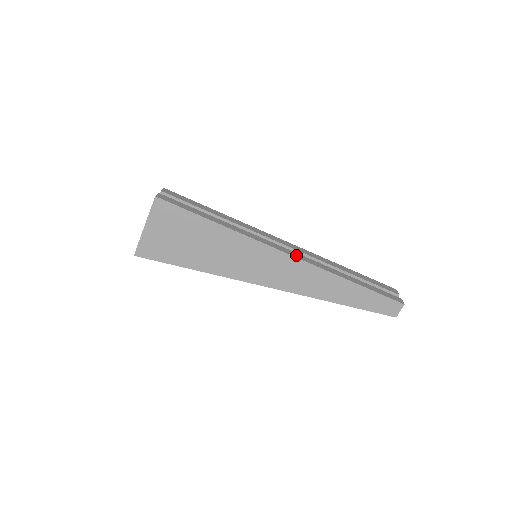
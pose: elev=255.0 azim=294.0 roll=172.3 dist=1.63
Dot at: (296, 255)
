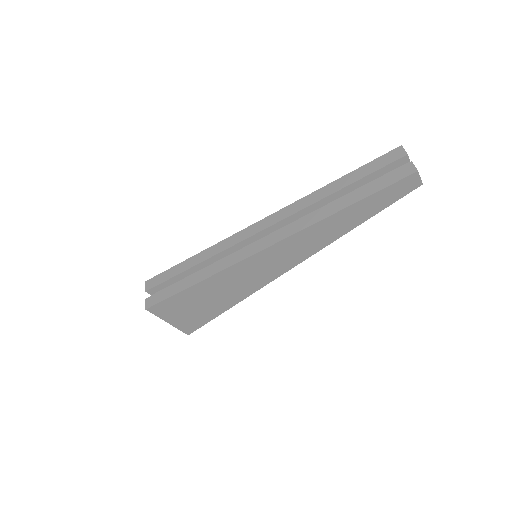
Dot at: (280, 236)
